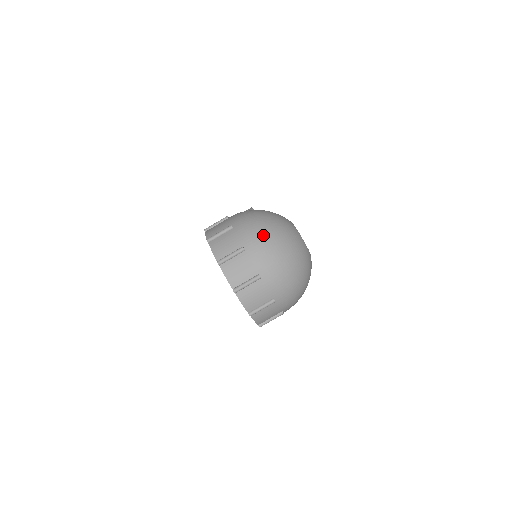
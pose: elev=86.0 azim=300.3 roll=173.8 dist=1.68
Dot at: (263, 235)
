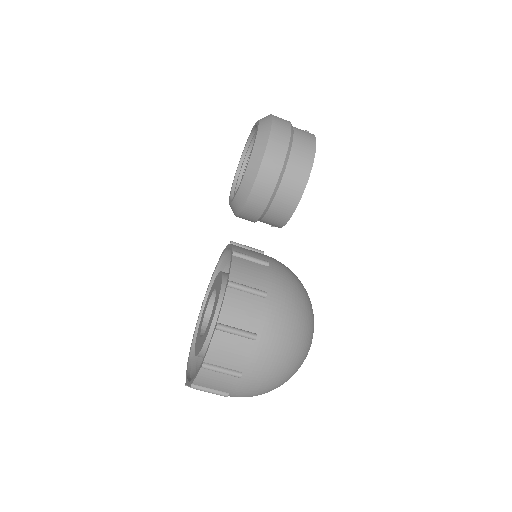
Dot at: (272, 374)
